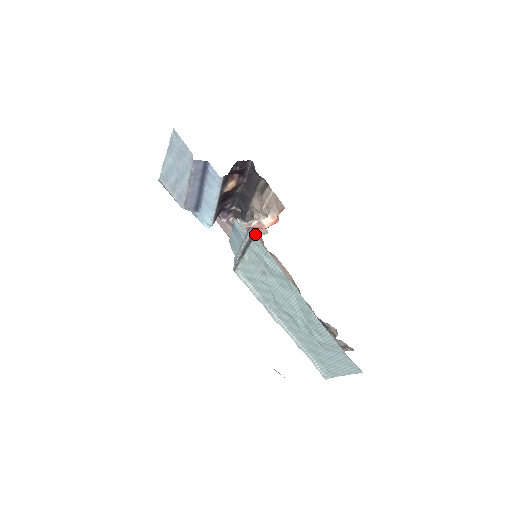
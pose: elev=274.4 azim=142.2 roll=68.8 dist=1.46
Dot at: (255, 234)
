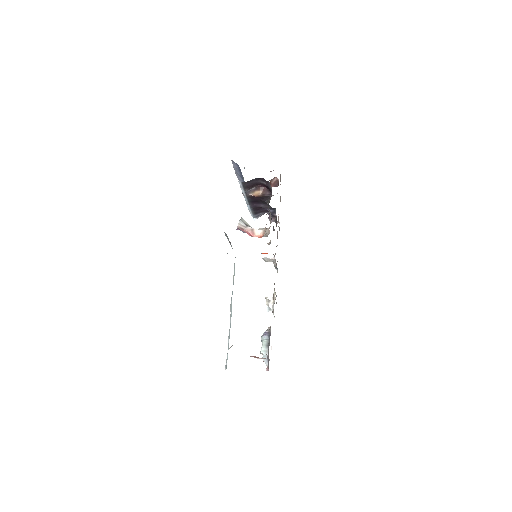
Dot at: occluded
